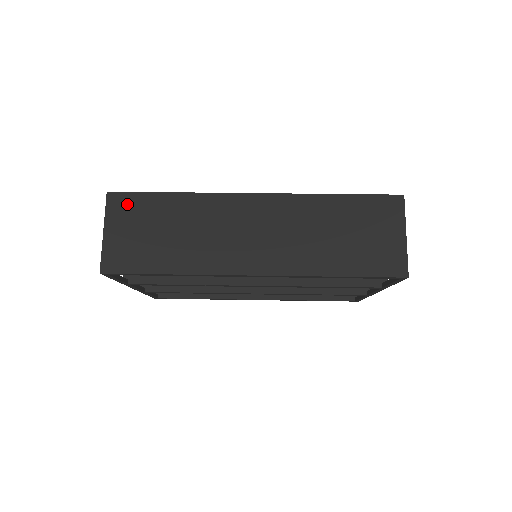
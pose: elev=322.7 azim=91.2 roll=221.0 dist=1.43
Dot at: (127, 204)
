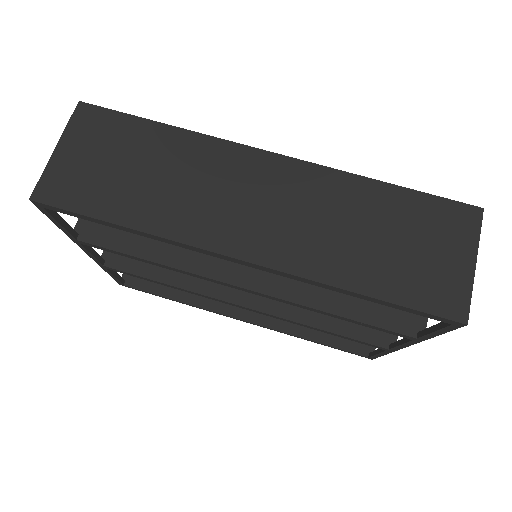
Dot at: (99, 122)
